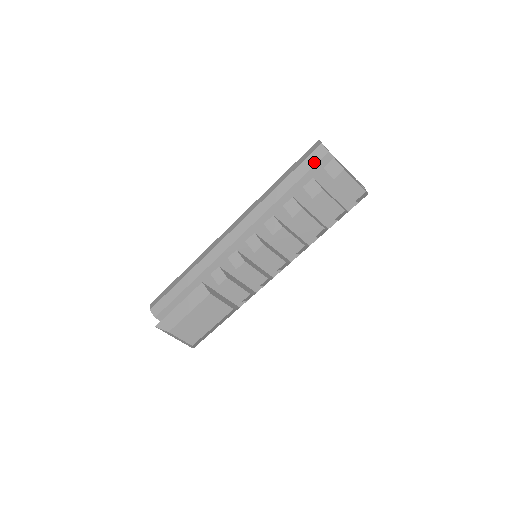
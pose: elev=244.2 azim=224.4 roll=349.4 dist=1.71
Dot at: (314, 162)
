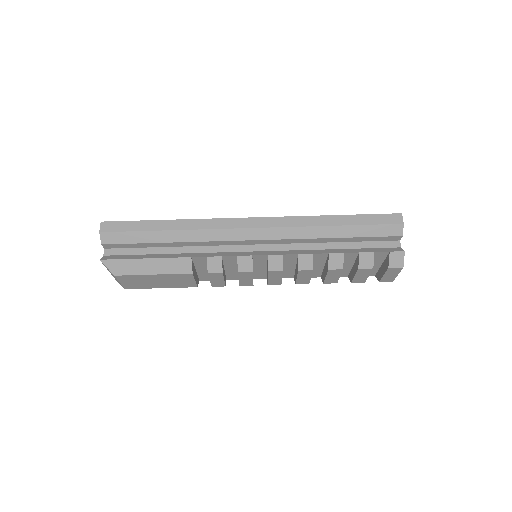
Dot at: (384, 234)
